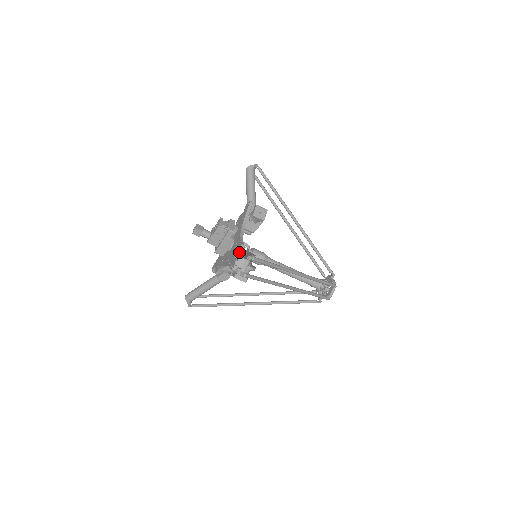
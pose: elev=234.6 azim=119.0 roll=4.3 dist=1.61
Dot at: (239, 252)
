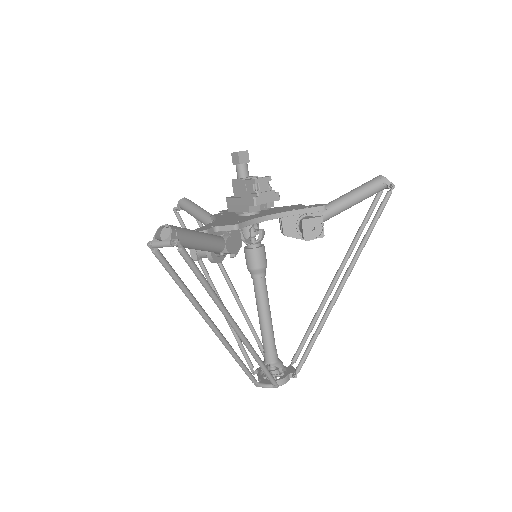
Dot at: (225, 227)
